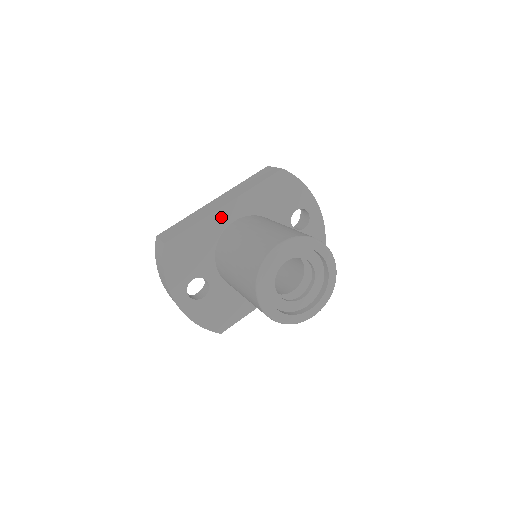
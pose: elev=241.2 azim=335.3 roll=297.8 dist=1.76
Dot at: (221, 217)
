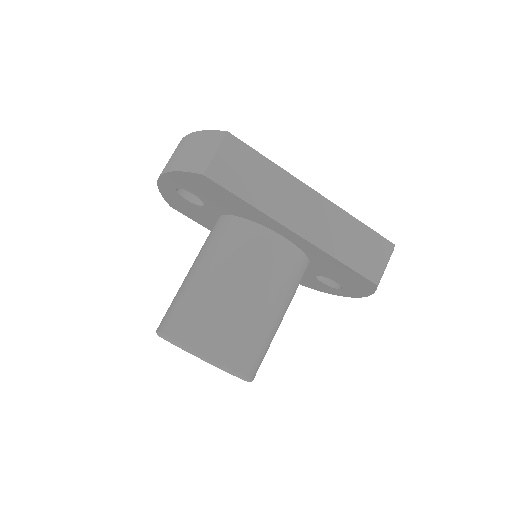
Dot at: (279, 227)
